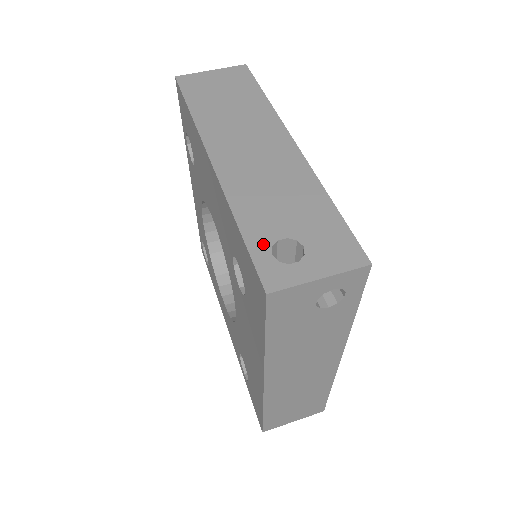
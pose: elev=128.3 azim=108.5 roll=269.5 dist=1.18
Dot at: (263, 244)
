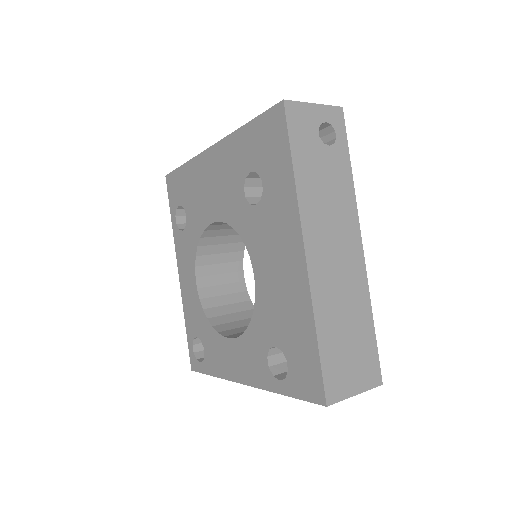
Dot at: occluded
